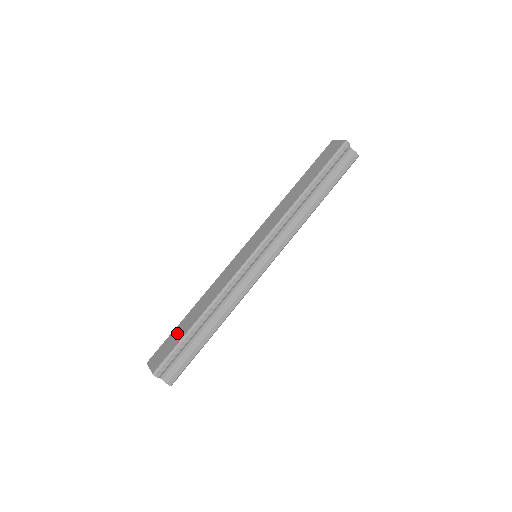
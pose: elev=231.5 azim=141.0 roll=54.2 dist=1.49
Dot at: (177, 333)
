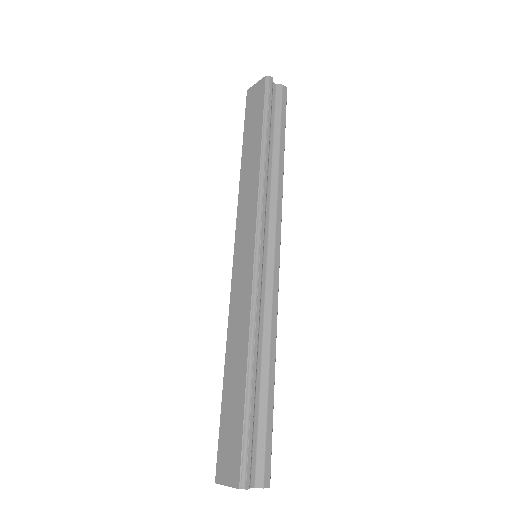
Dot at: (229, 412)
